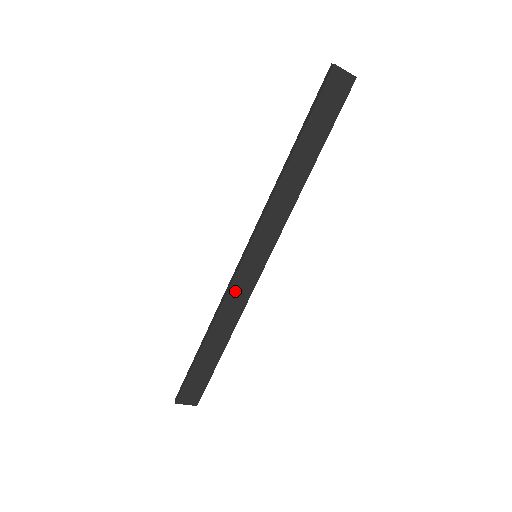
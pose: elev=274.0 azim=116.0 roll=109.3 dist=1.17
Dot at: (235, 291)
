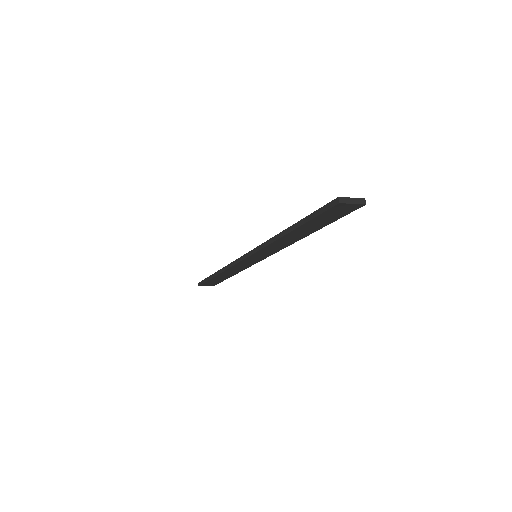
Dot at: (239, 266)
